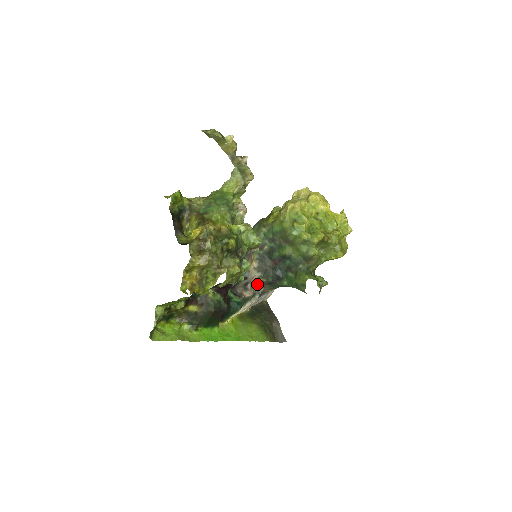
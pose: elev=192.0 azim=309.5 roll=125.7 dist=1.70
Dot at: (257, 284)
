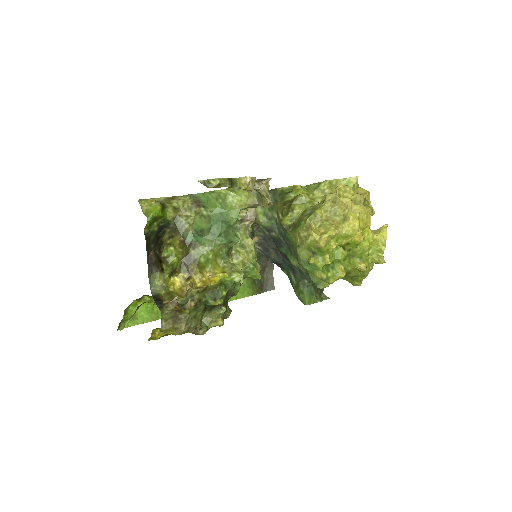
Dot at: occluded
